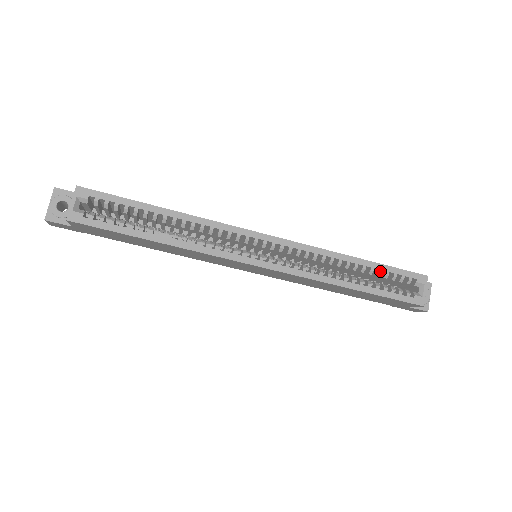
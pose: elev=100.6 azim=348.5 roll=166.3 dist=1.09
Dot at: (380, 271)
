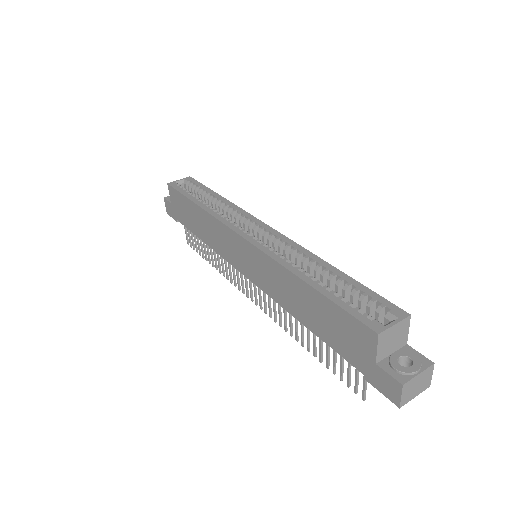
Dot at: (349, 284)
